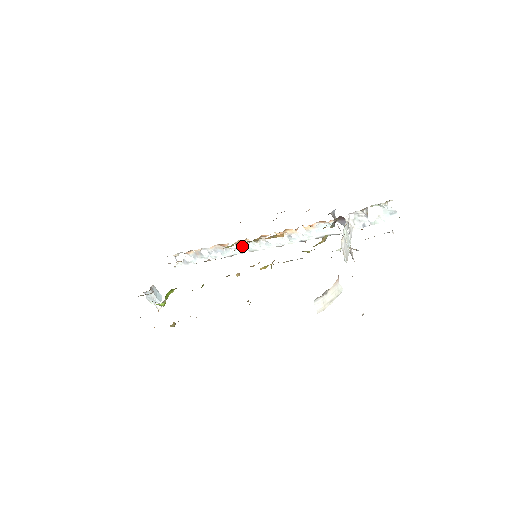
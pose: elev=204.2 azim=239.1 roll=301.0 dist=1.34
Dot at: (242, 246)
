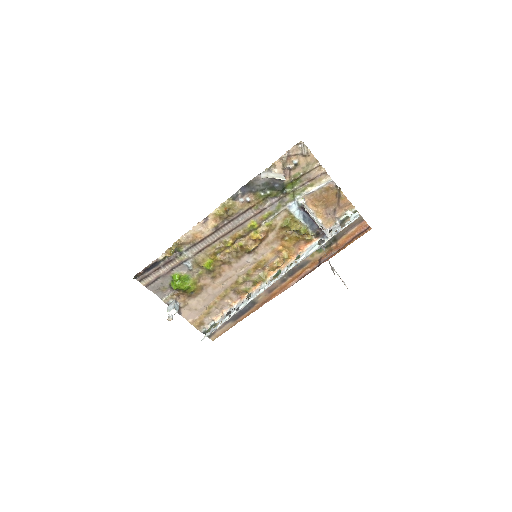
Dot at: (256, 292)
